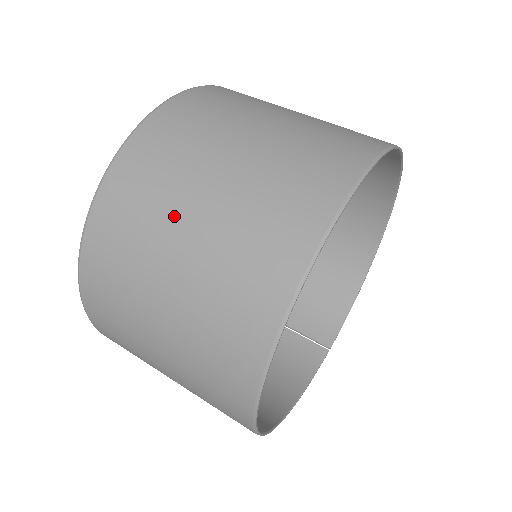
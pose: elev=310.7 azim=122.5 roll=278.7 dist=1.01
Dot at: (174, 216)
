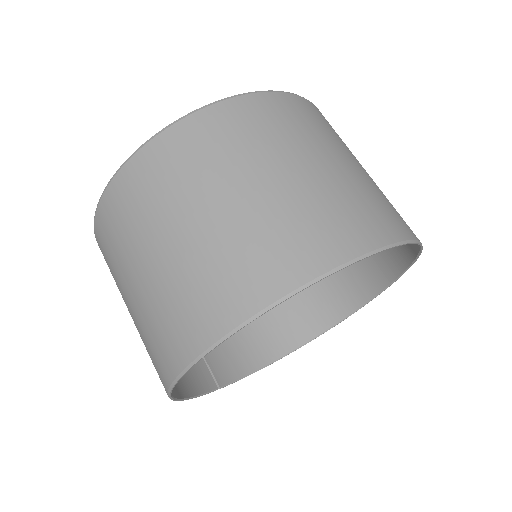
Dot at: (295, 152)
